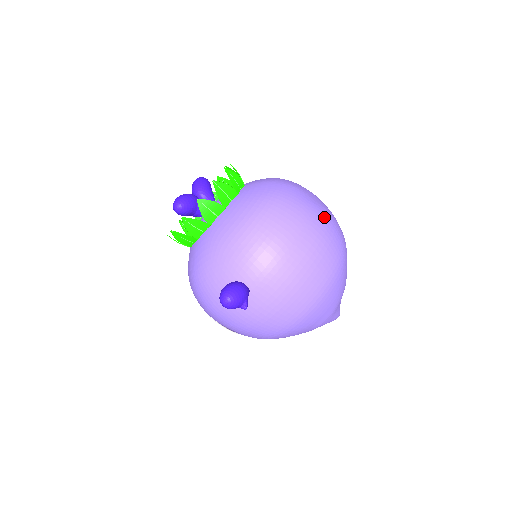
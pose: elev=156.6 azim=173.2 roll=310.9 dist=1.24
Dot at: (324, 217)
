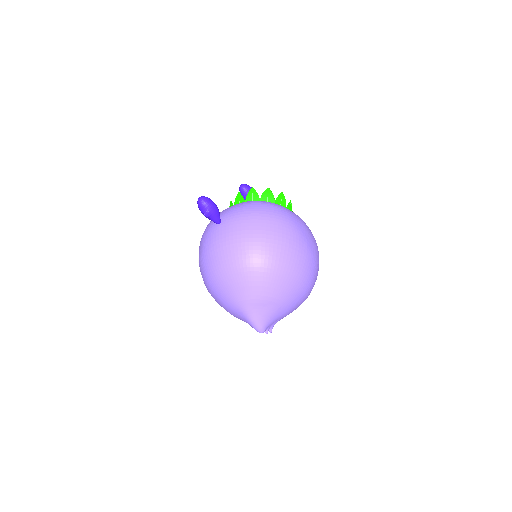
Dot at: (298, 239)
